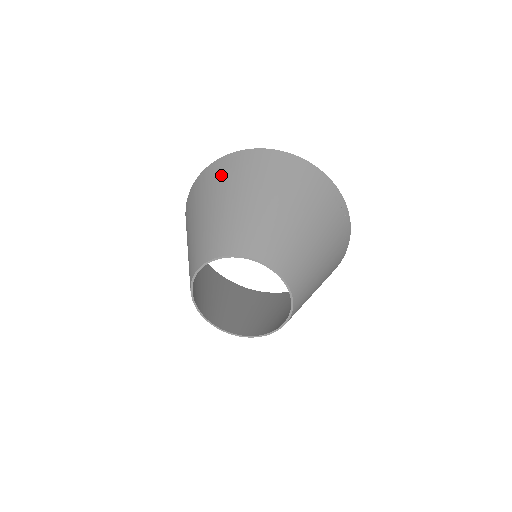
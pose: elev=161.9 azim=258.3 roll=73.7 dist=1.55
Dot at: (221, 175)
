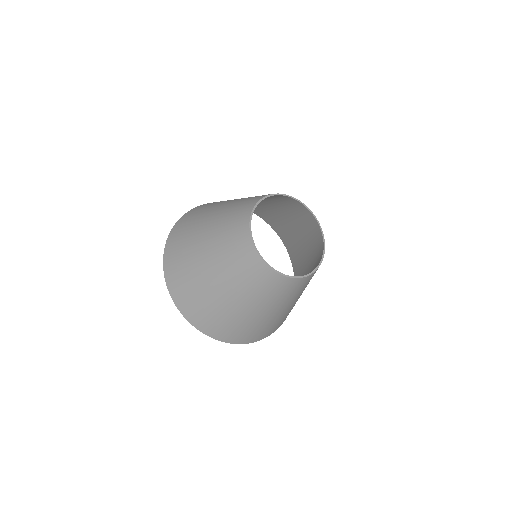
Dot at: (200, 210)
